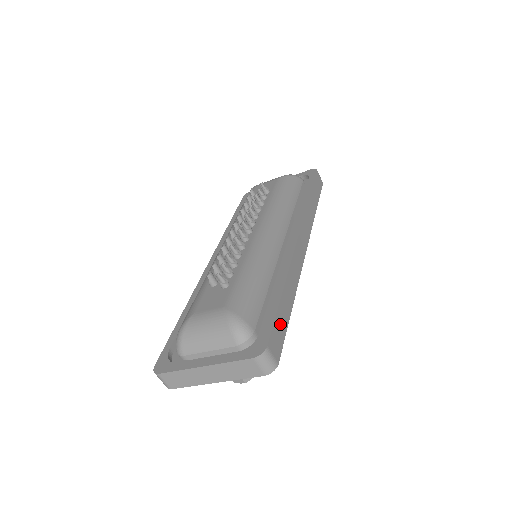
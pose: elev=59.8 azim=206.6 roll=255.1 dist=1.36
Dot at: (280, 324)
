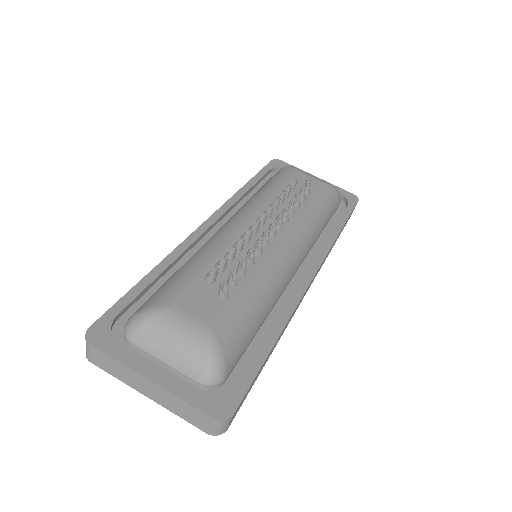
Dot at: (253, 383)
